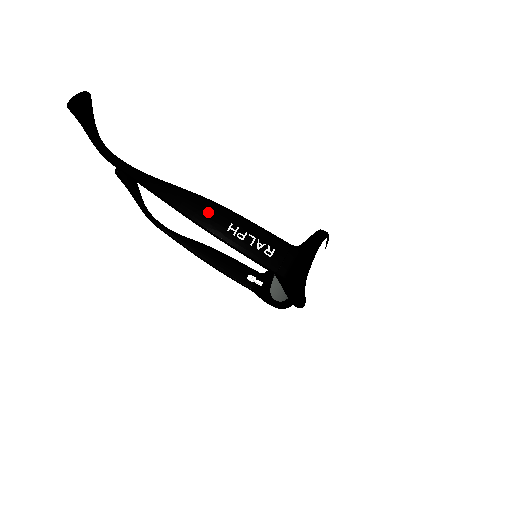
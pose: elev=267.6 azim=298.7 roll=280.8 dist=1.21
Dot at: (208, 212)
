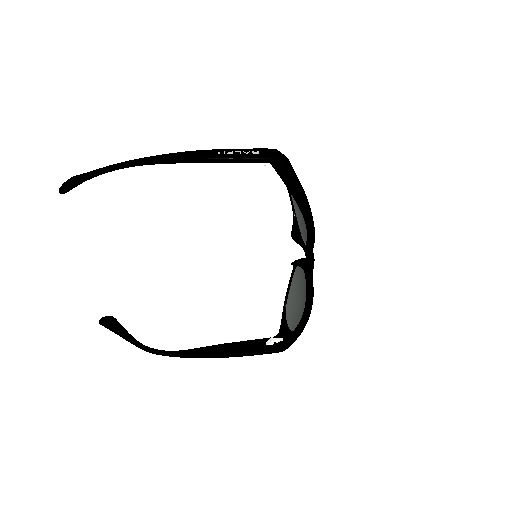
Dot at: (198, 153)
